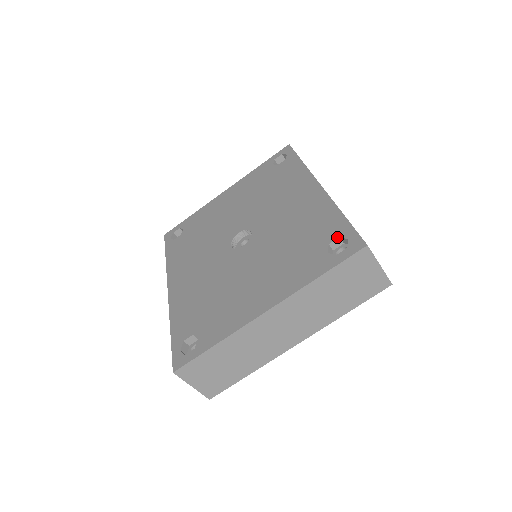
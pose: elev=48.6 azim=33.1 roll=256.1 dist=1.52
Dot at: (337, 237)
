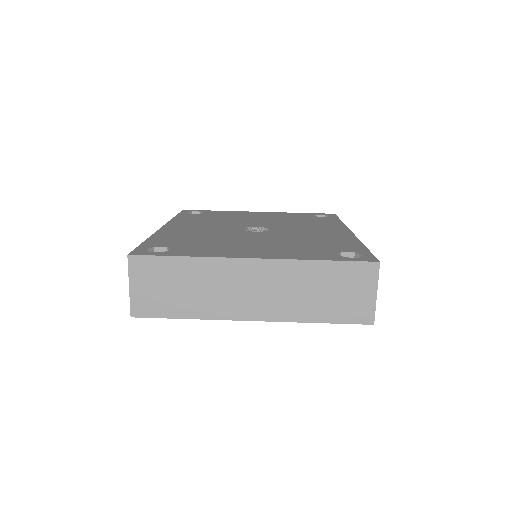
Dot at: (352, 251)
